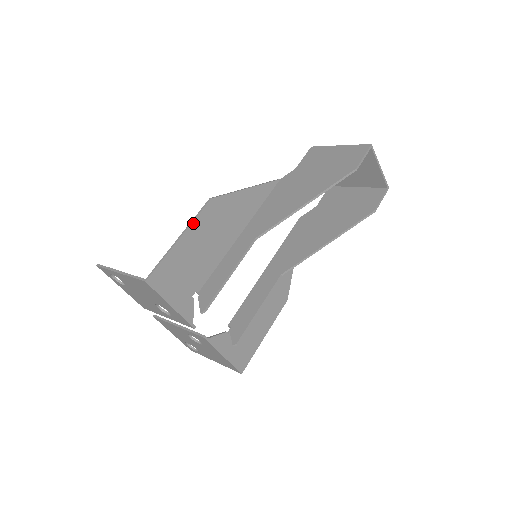
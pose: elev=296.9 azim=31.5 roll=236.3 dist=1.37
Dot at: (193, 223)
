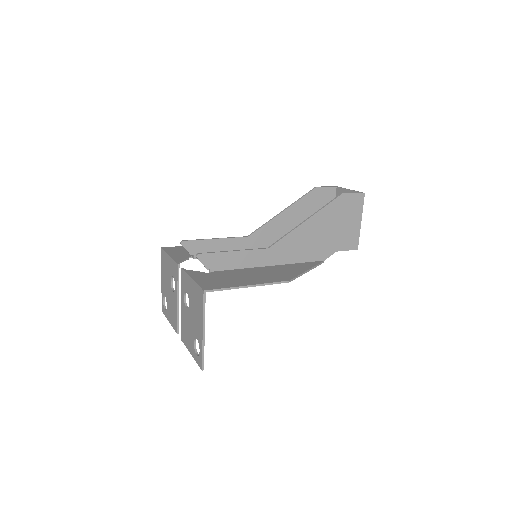
Dot at: occluded
